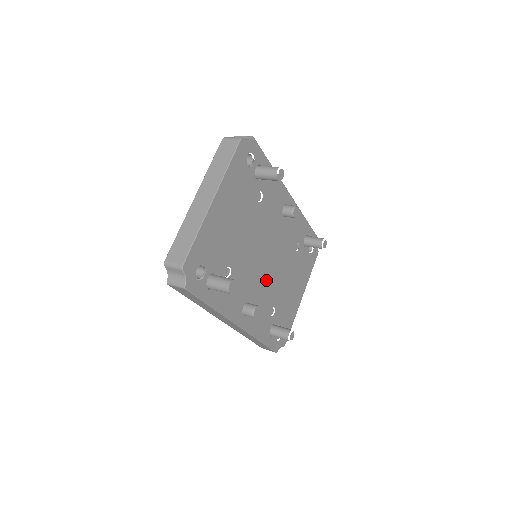
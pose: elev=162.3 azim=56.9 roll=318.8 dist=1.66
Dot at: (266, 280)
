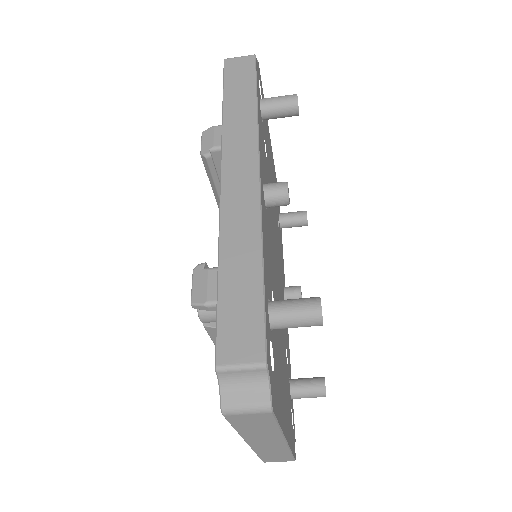
Dot at: occluded
